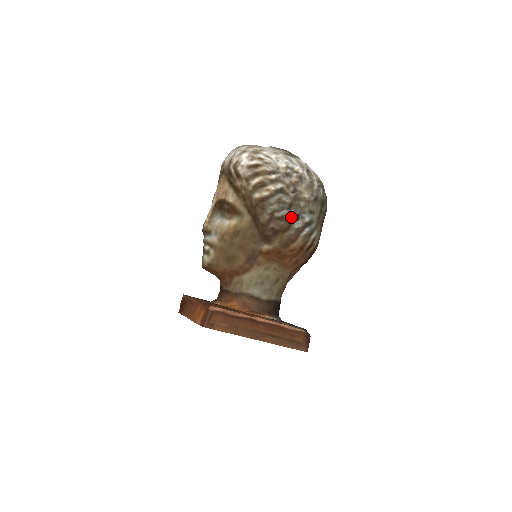
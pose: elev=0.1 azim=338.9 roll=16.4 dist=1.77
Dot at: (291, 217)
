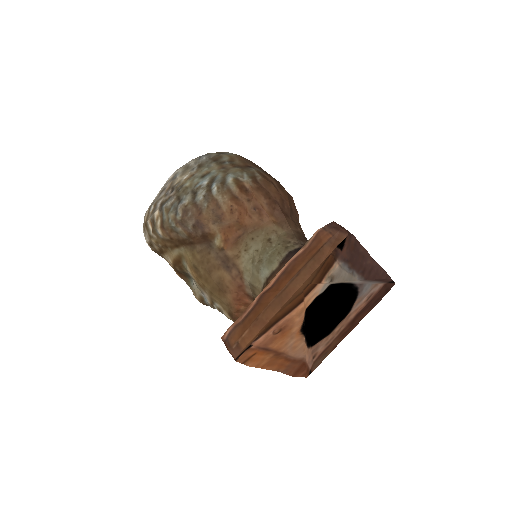
Dot at: (189, 201)
